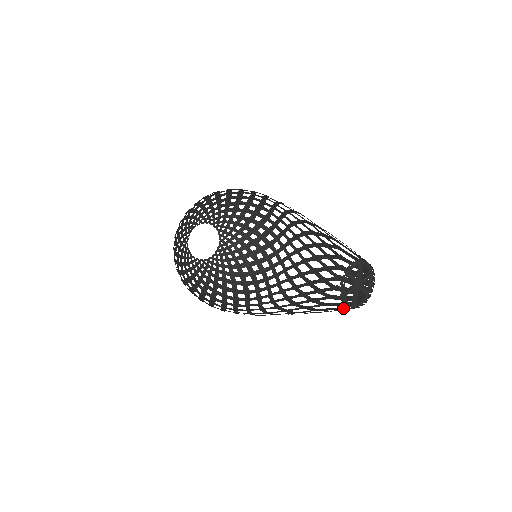
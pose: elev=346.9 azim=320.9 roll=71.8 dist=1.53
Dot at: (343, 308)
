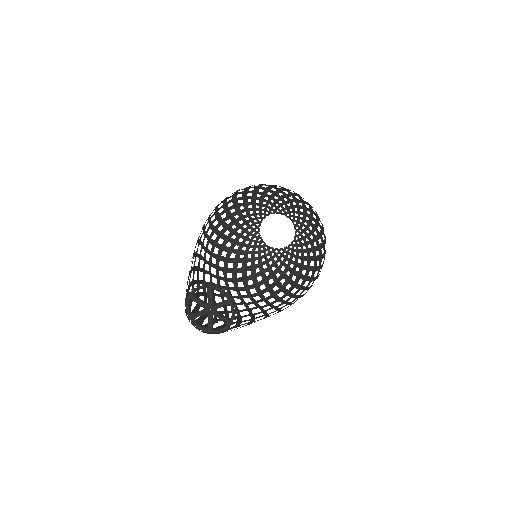
Dot at: (231, 330)
